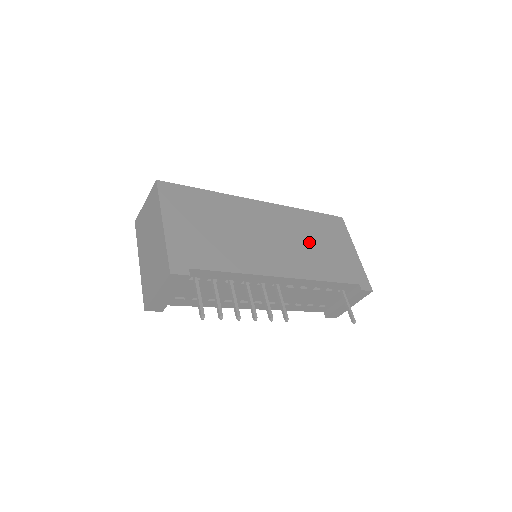
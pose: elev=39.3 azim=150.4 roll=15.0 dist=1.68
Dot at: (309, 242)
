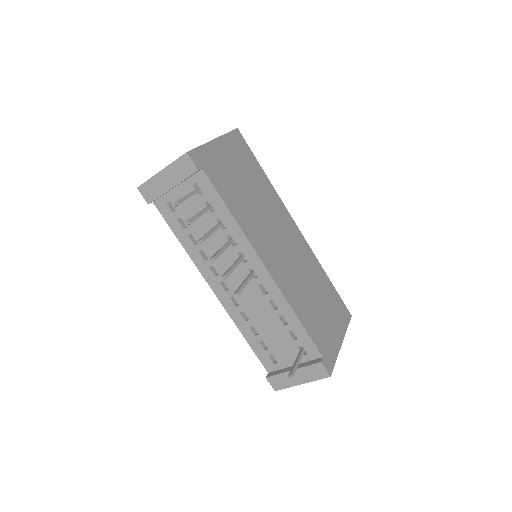
Dot at: (309, 285)
